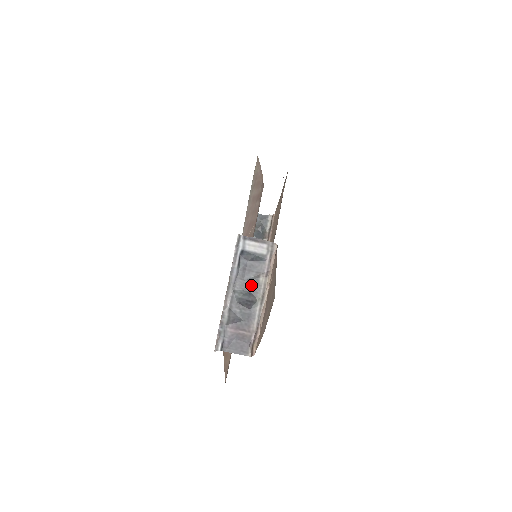
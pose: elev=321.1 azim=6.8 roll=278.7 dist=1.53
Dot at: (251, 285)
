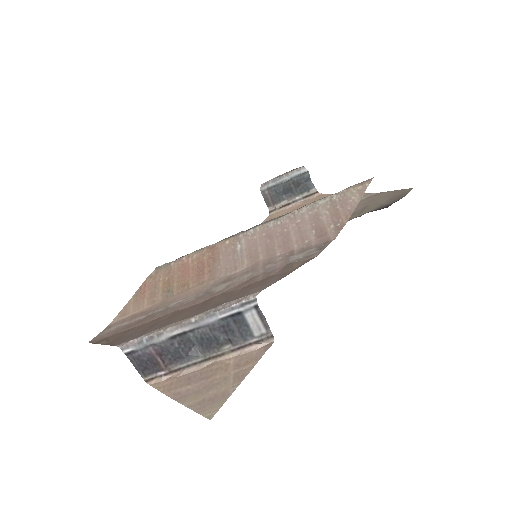
Dot at: (212, 342)
